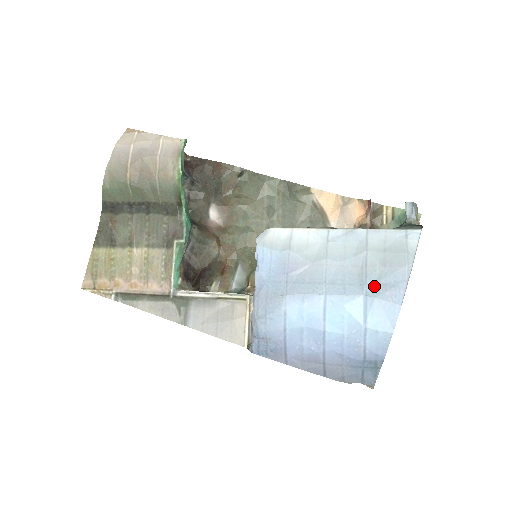
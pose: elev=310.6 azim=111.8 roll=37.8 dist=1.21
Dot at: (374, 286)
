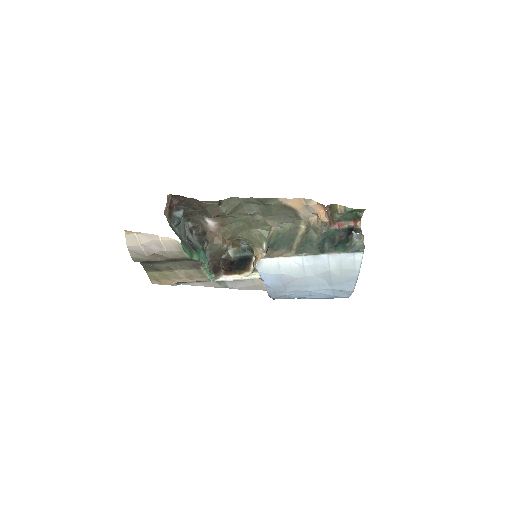
Dot at: (337, 285)
